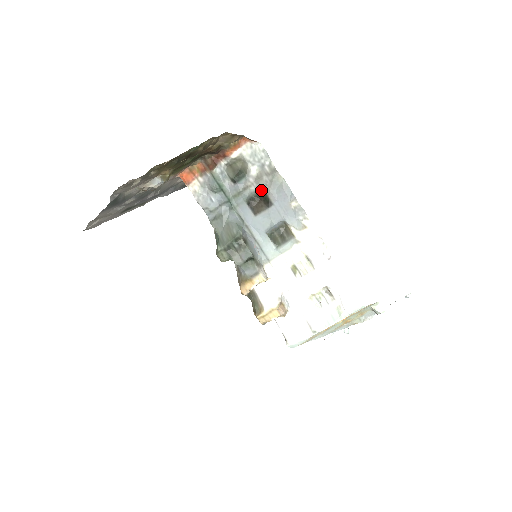
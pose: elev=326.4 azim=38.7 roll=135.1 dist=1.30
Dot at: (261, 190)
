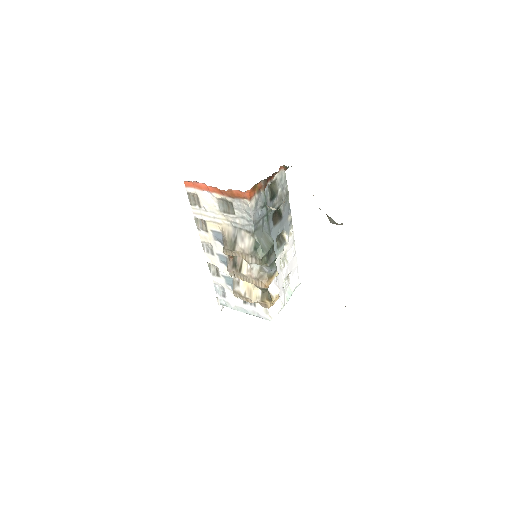
Dot at: (278, 207)
